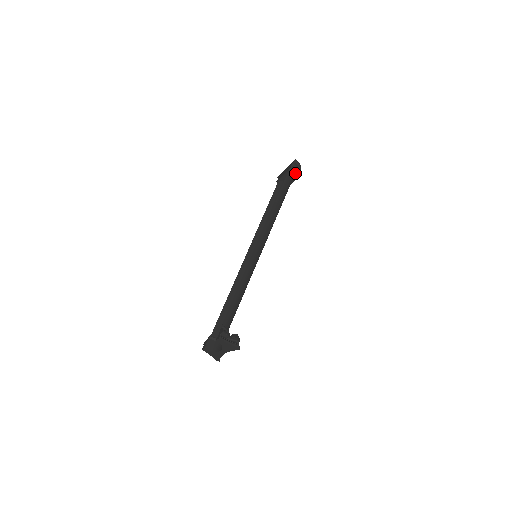
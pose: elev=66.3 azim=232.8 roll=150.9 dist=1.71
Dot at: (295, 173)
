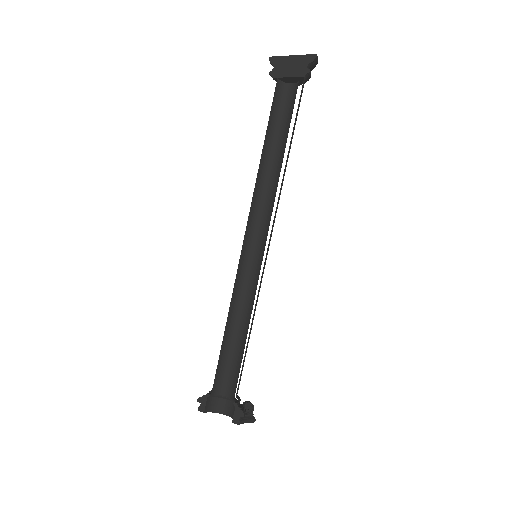
Dot at: (308, 79)
